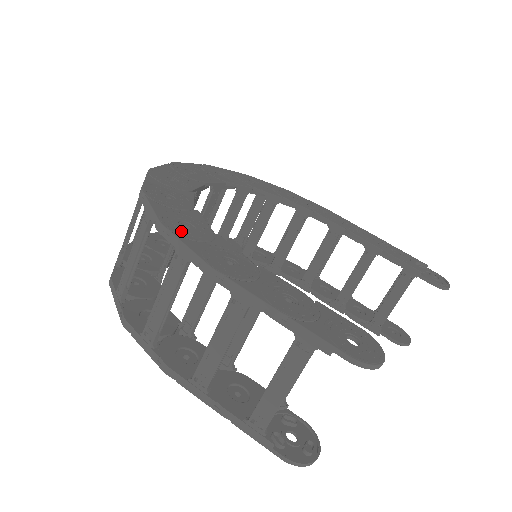
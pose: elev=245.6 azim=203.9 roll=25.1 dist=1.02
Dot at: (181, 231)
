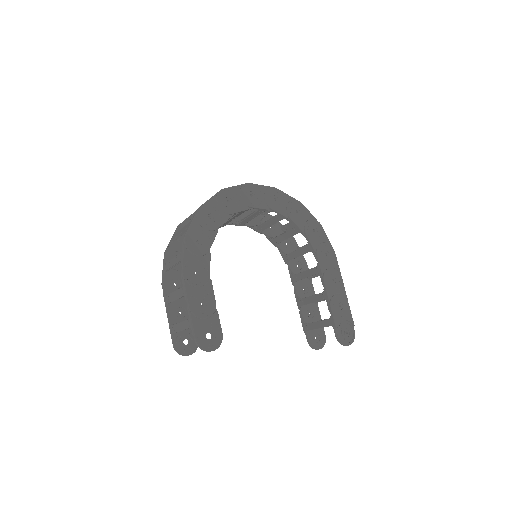
Dot at: (190, 245)
